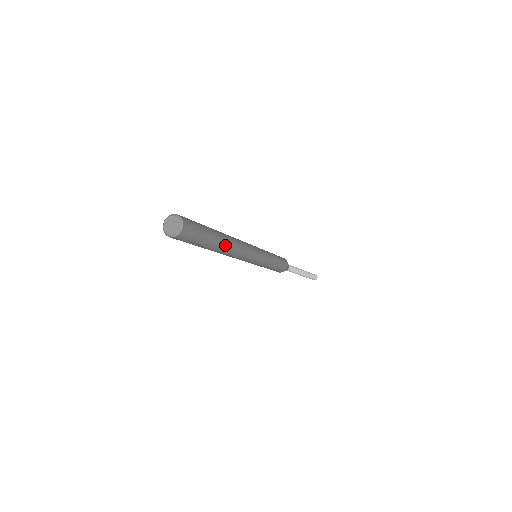
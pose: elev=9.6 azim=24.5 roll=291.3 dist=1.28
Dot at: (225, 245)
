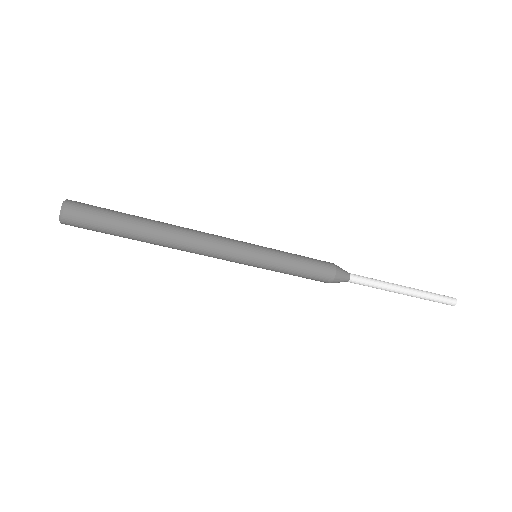
Dot at: (160, 224)
